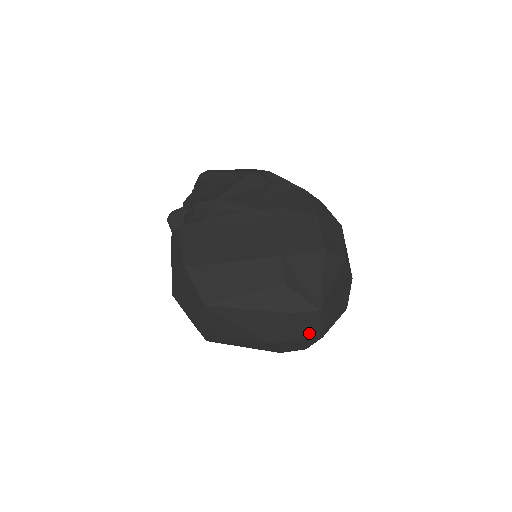
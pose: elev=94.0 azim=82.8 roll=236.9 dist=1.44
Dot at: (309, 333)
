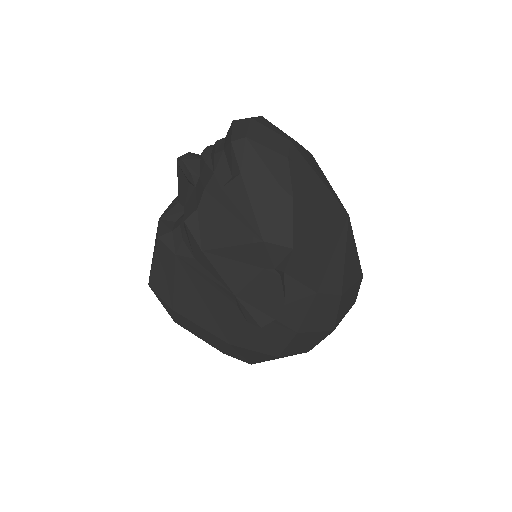
Dot at: occluded
